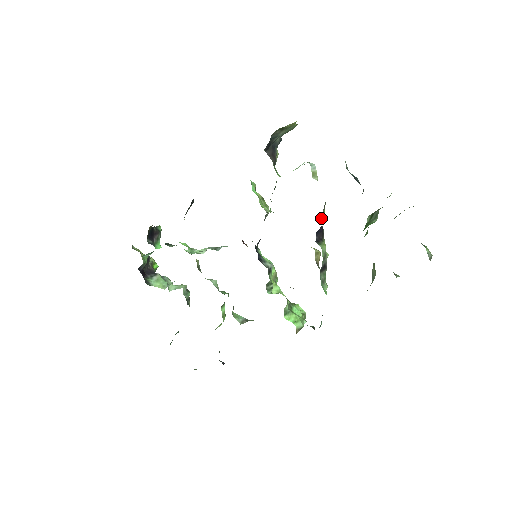
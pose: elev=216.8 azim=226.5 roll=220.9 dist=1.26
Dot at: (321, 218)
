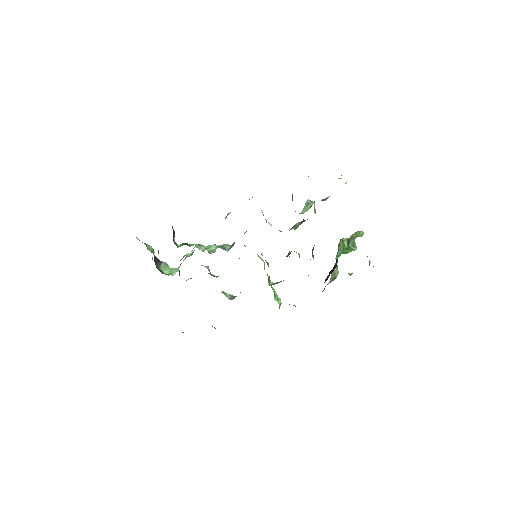
Dot at: occluded
